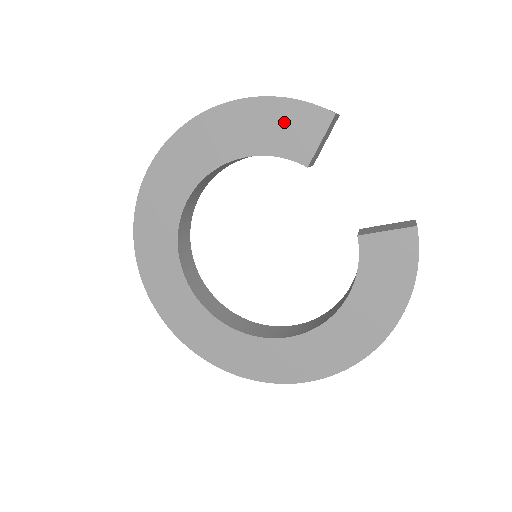
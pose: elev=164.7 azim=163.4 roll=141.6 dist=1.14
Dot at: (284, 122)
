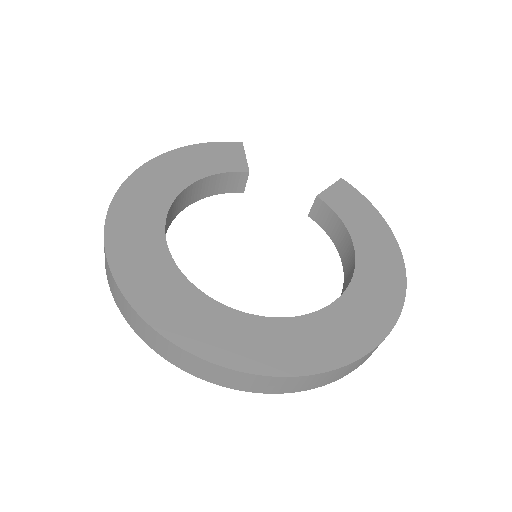
Dot at: (212, 154)
